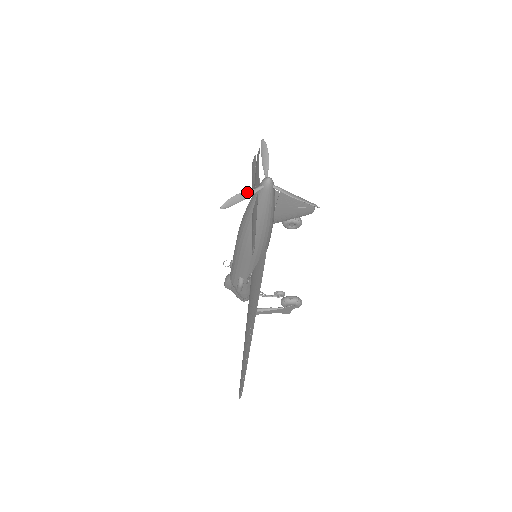
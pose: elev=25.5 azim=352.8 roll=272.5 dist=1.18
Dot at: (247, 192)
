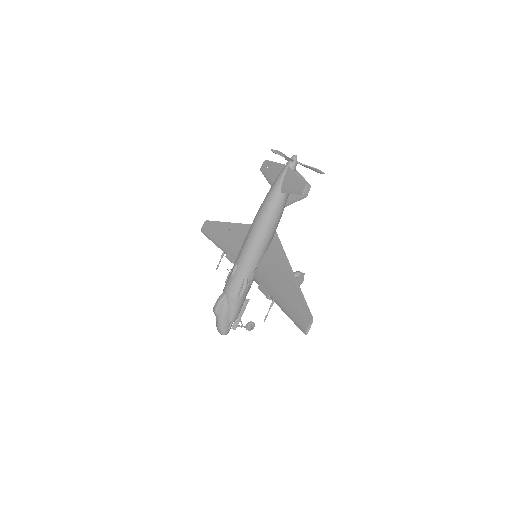
Dot at: (289, 158)
